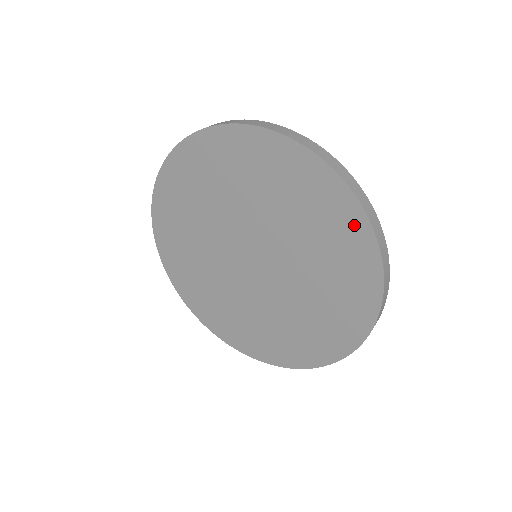
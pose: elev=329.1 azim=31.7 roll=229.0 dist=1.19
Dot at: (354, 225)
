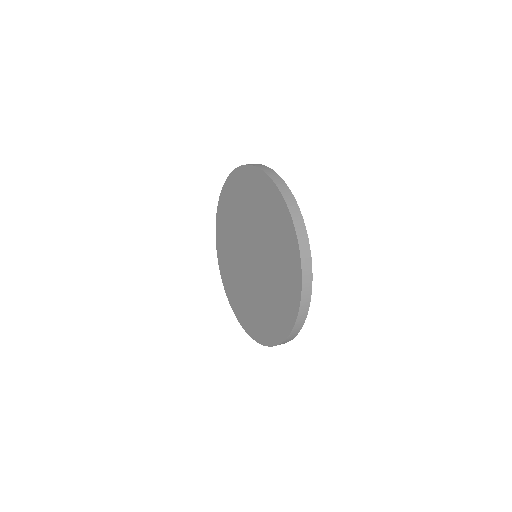
Dot at: (290, 234)
